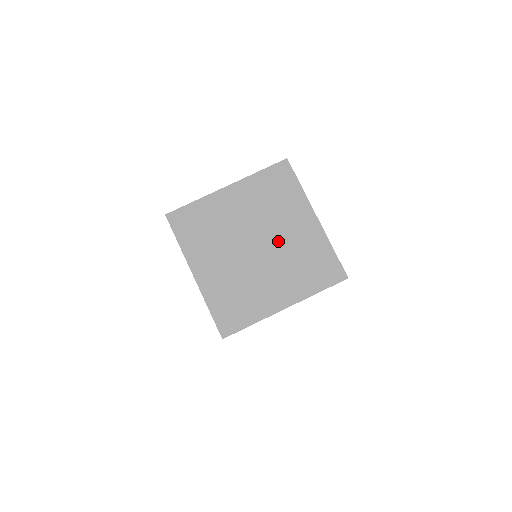
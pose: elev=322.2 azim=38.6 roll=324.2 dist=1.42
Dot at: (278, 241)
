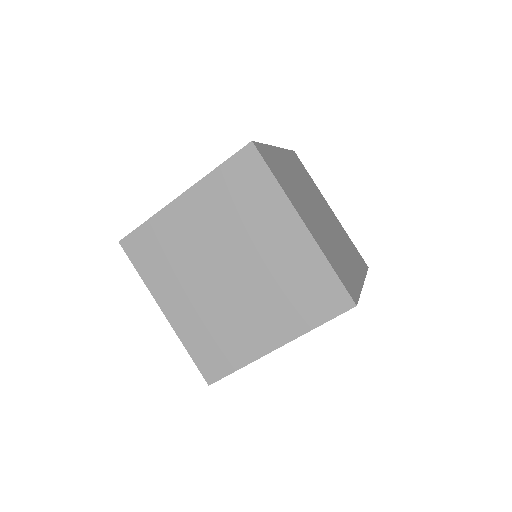
Dot at: occluded
